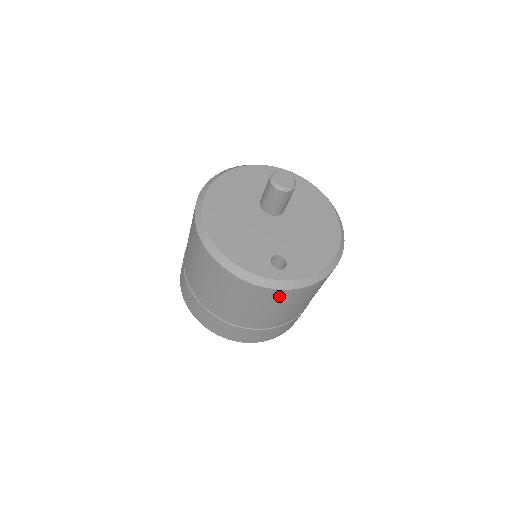
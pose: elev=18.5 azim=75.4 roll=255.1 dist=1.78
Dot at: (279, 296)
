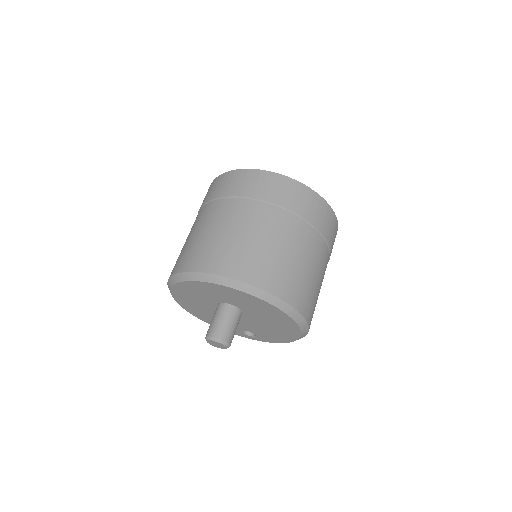
Dot at: occluded
